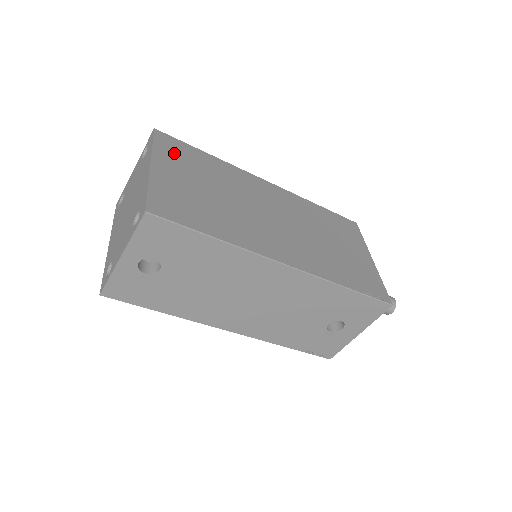
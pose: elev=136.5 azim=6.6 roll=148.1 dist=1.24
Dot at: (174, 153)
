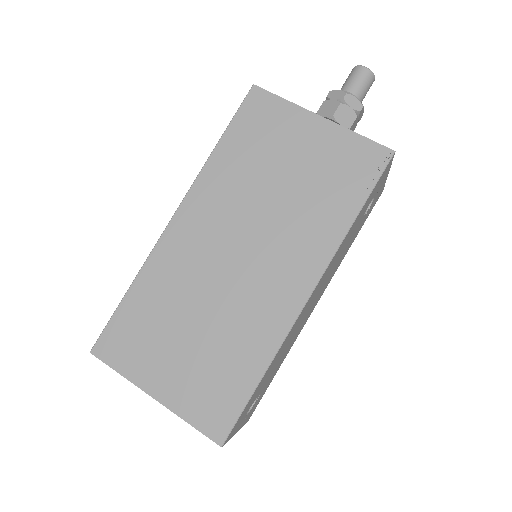
Dot at: (131, 349)
